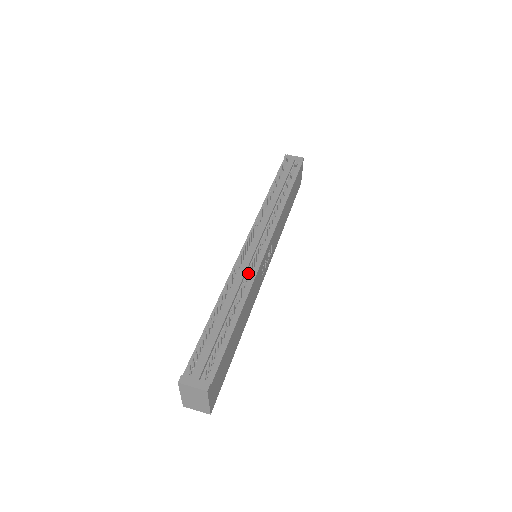
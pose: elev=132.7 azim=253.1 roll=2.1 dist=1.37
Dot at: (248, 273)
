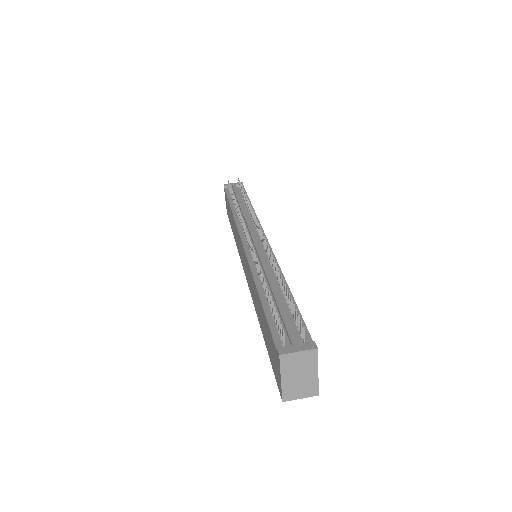
Dot at: (267, 259)
